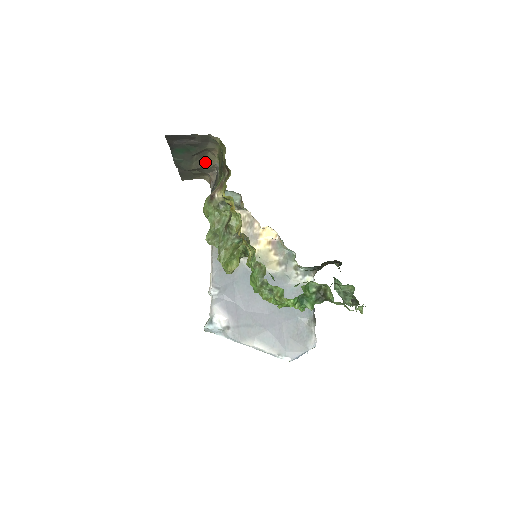
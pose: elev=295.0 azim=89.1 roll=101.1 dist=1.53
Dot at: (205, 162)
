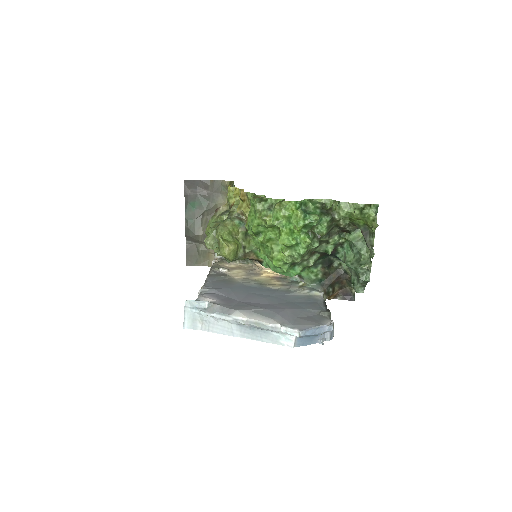
Dot at: occluded
